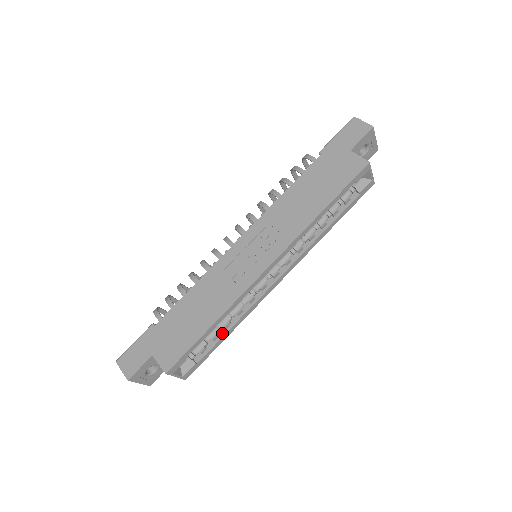
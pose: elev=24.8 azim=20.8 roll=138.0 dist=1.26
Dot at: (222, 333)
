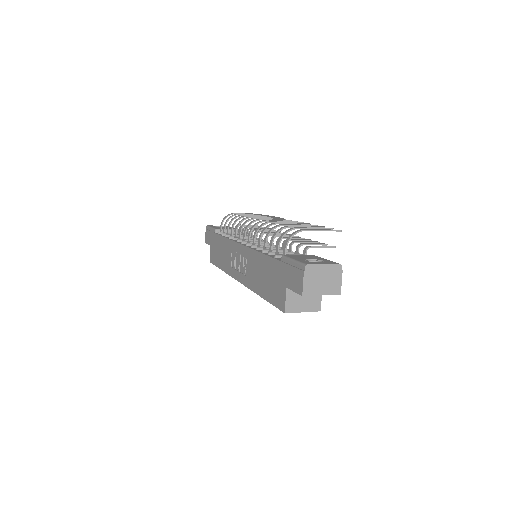
Dot at: occluded
